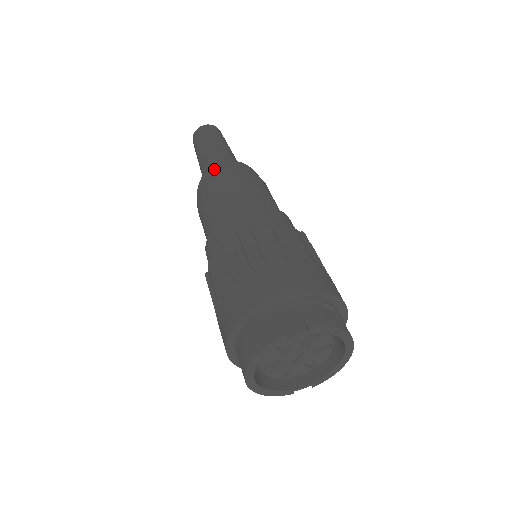
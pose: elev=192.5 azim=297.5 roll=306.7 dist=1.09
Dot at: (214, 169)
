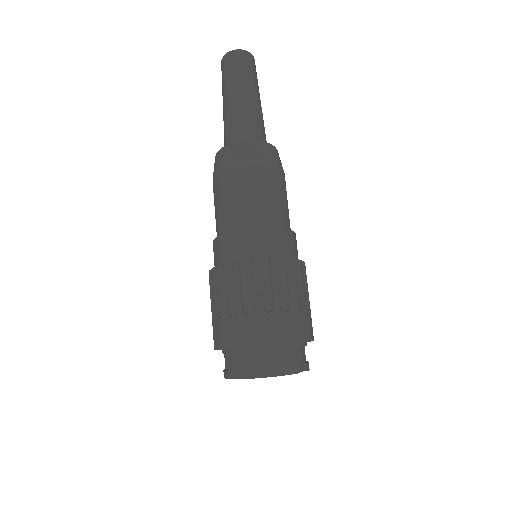
Dot at: (269, 150)
